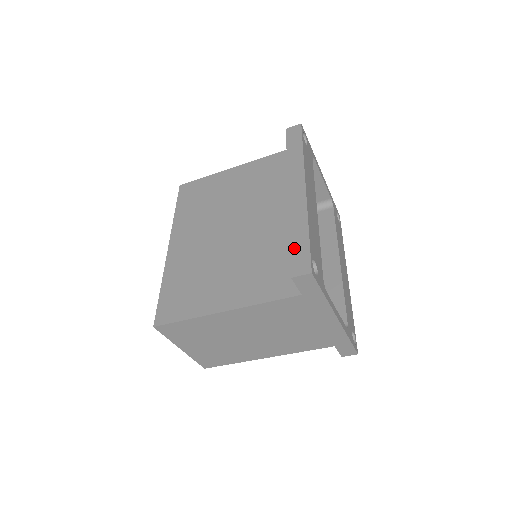
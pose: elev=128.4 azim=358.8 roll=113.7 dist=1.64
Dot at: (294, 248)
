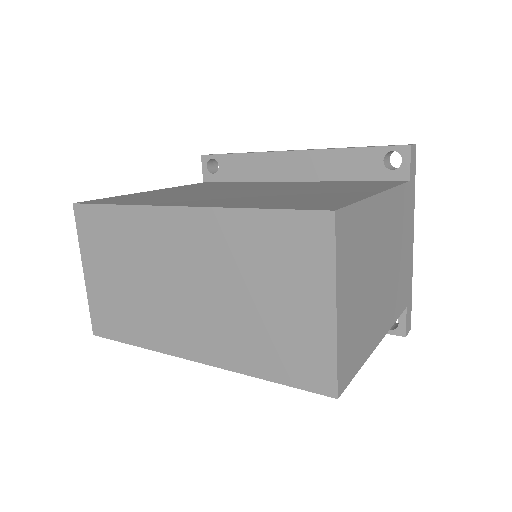
Dot at: (373, 146)
